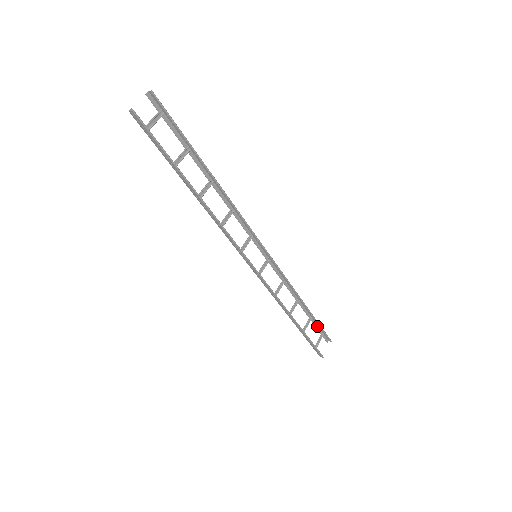
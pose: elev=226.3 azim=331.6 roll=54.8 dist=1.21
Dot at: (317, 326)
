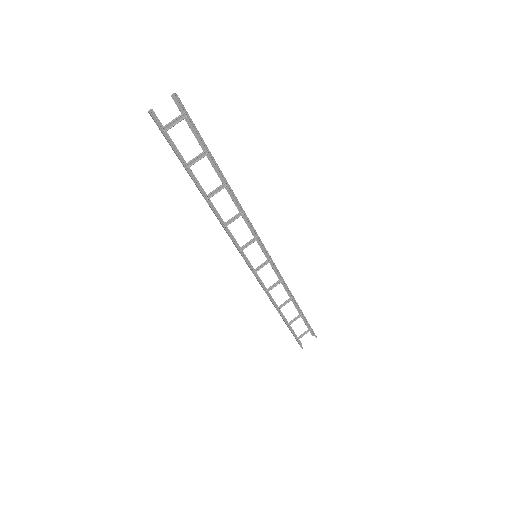
Dot at: (306, 322)
